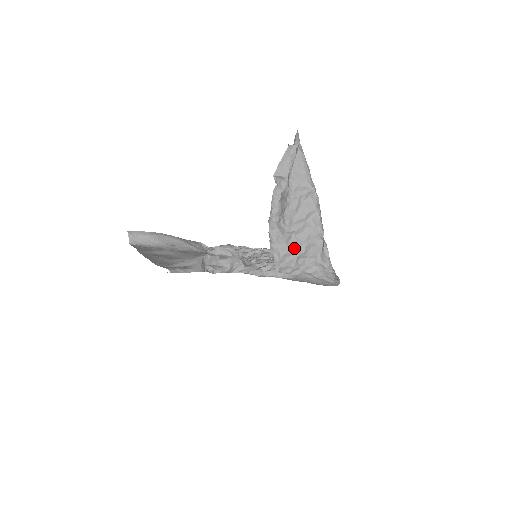
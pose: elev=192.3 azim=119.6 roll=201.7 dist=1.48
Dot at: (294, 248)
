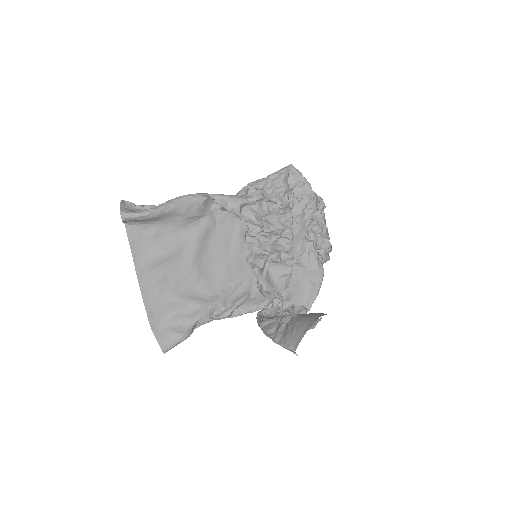
Dot at: occluded
